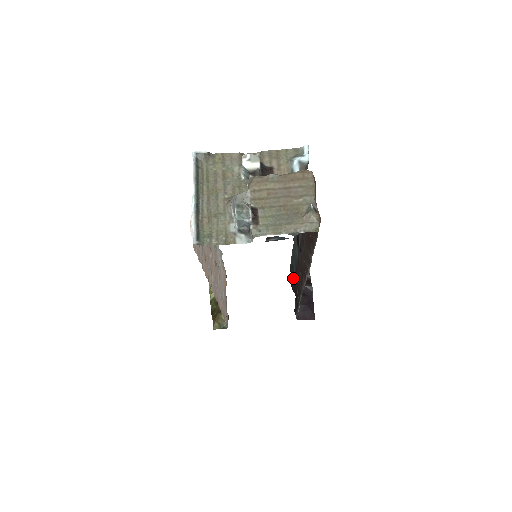
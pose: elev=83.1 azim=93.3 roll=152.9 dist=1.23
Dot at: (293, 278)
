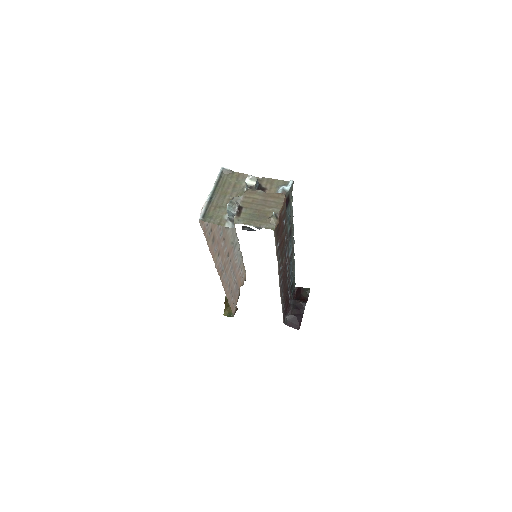
Dot at: (290, 290)
